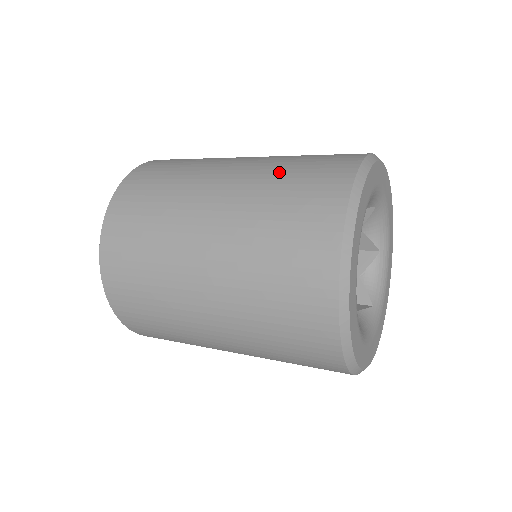
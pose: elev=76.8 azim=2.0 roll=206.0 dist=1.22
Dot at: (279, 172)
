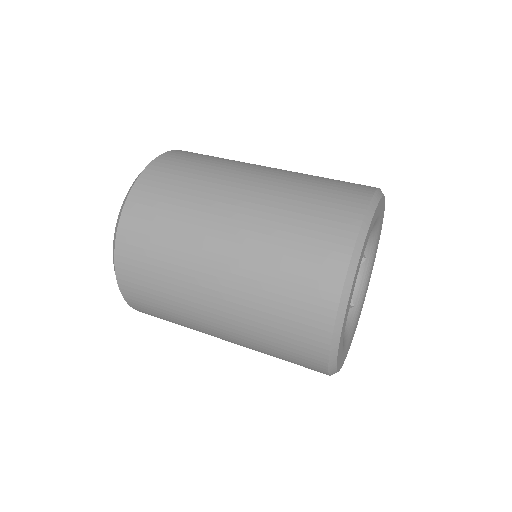
Dot at: (289, 209)
